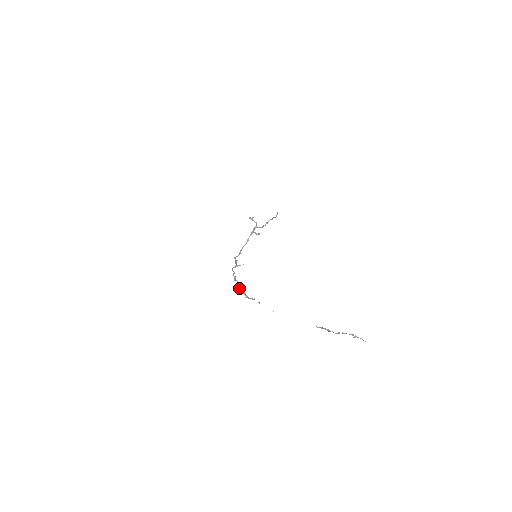
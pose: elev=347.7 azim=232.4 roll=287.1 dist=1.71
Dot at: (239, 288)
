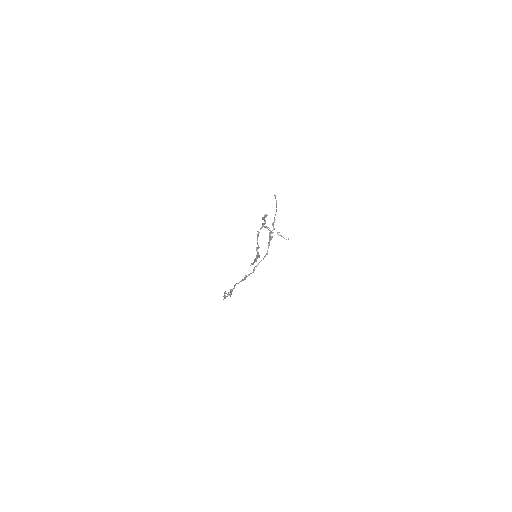
Dot at: occluded
